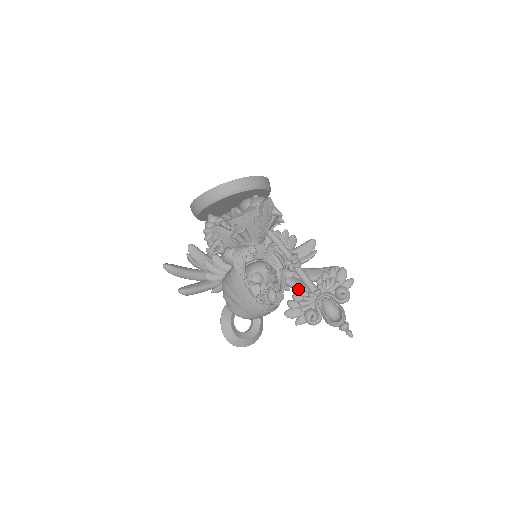
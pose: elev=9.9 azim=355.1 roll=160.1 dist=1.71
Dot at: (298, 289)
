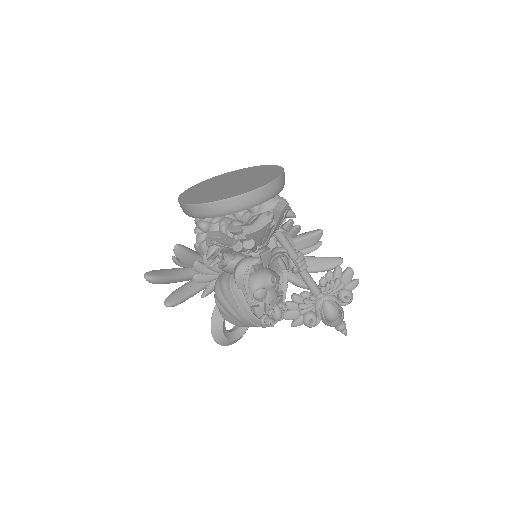
Dot at: (296, 285)
